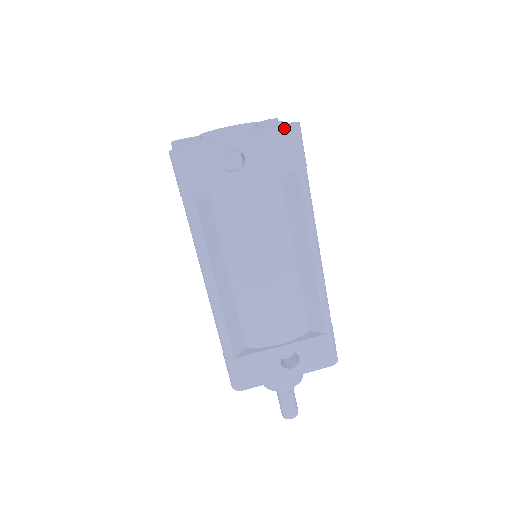
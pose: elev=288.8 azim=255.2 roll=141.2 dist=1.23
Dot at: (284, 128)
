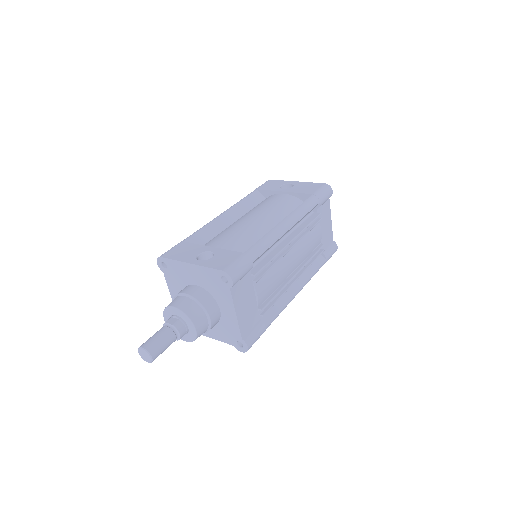
Dot at: (321, 184)
